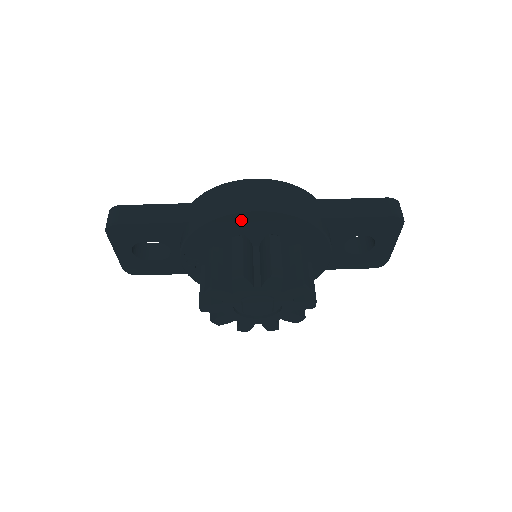
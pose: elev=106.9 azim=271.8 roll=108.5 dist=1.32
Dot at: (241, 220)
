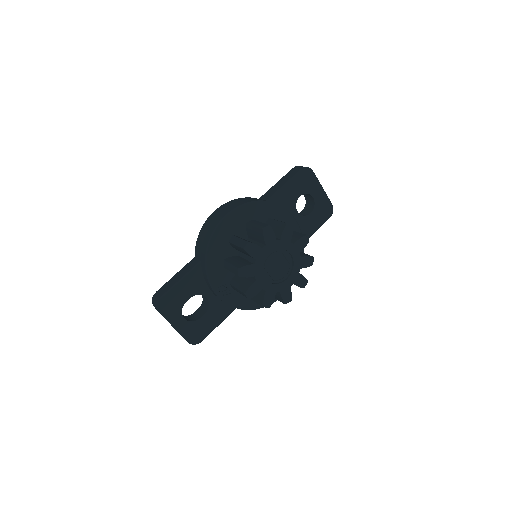
Dot at: (225, 229)
